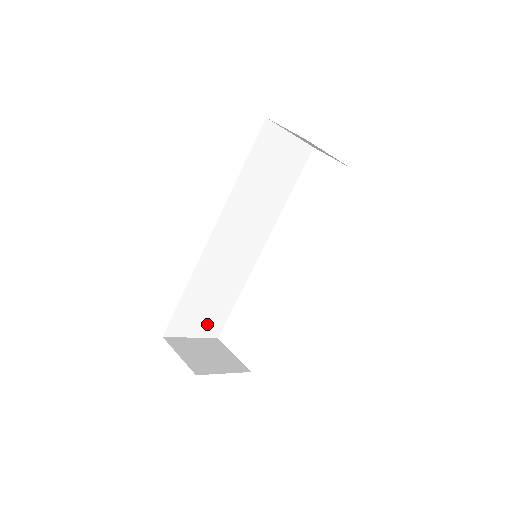
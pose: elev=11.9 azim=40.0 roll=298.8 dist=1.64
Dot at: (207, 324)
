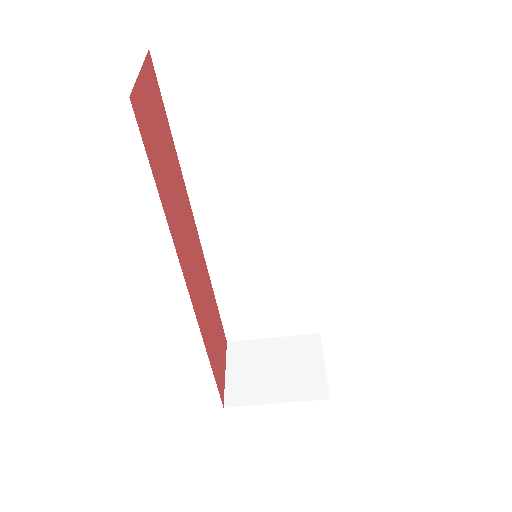
Dot at: (286, 322)
